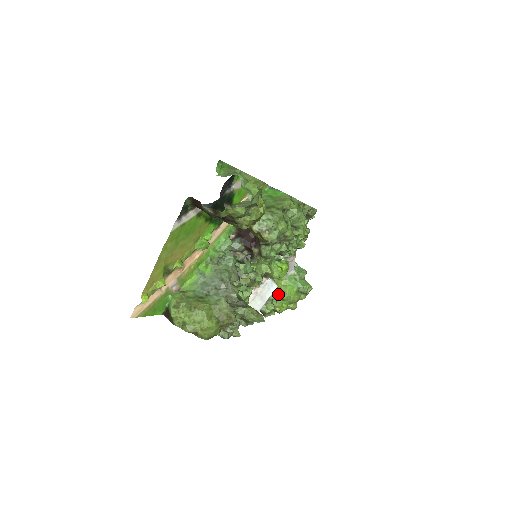
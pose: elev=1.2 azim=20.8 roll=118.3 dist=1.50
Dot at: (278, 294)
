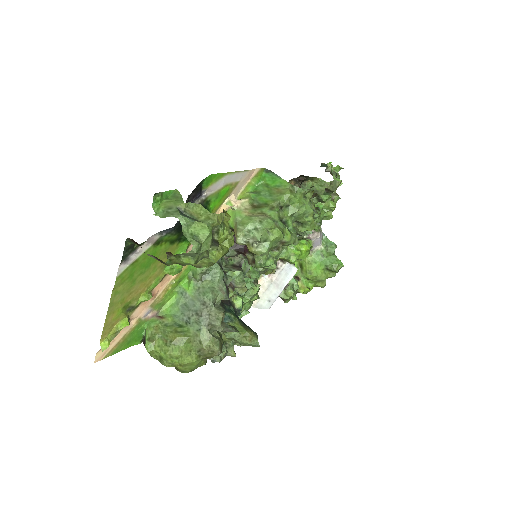
Dot at: (302, 273)
